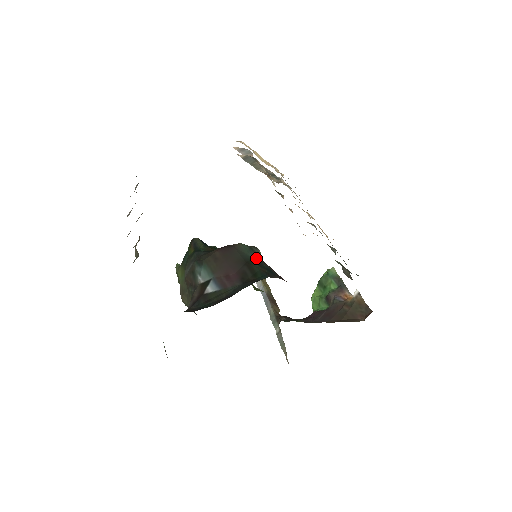
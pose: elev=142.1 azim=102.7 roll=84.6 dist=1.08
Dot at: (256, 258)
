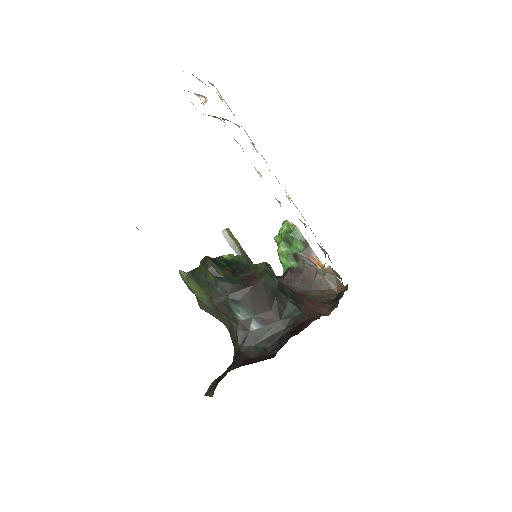
Dot at: (279, 286)
